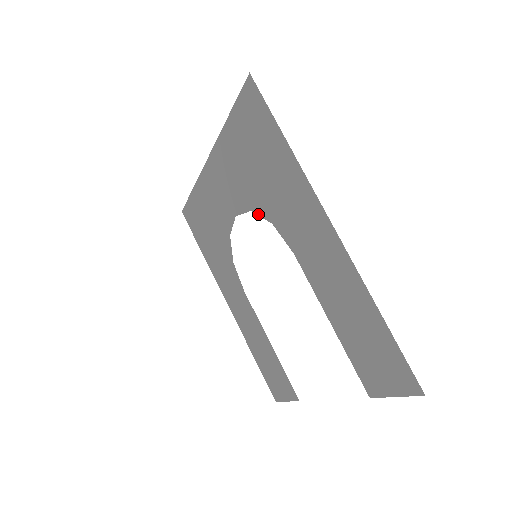
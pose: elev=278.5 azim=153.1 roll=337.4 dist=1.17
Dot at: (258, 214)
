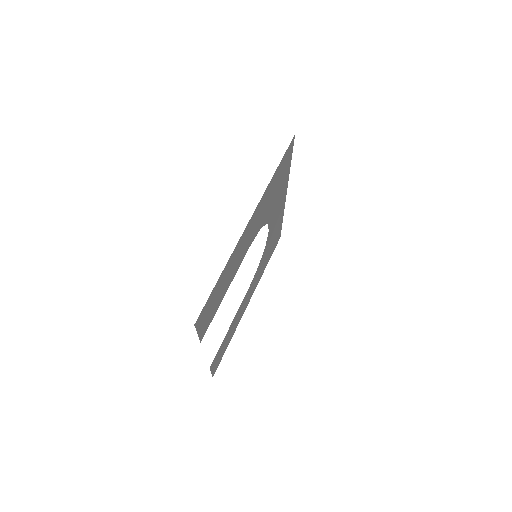
Dot at: (265, 224)
